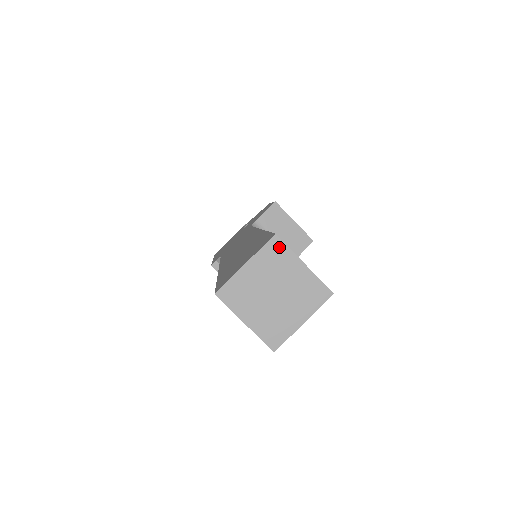
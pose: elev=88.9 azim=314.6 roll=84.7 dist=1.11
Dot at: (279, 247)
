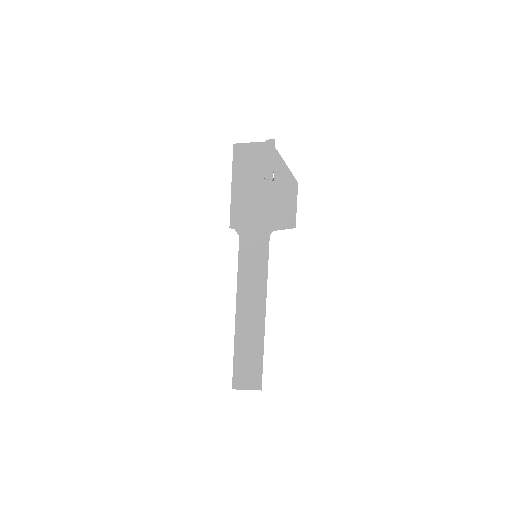
Dot at: (259, 389)
